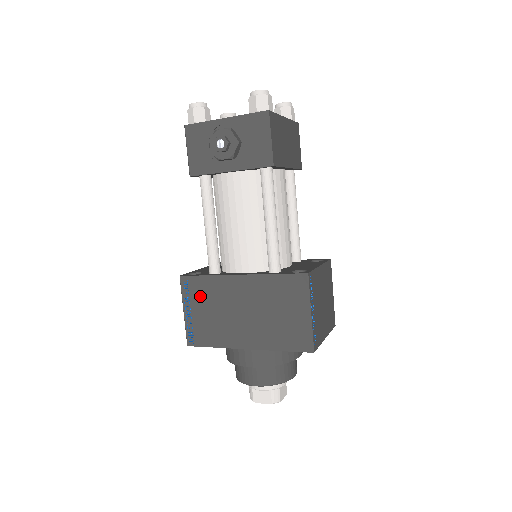
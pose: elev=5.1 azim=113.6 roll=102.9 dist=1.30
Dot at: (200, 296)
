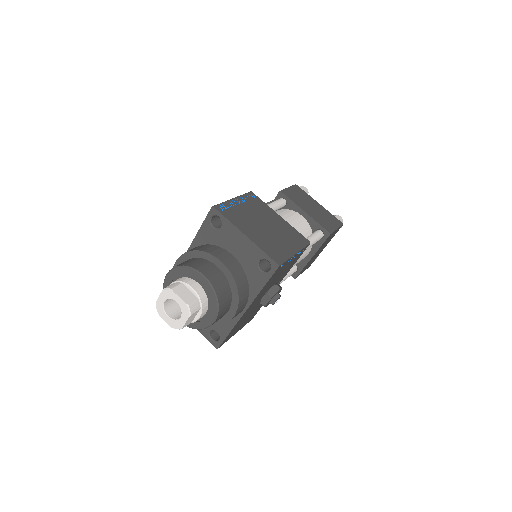
Dot at: occluded
